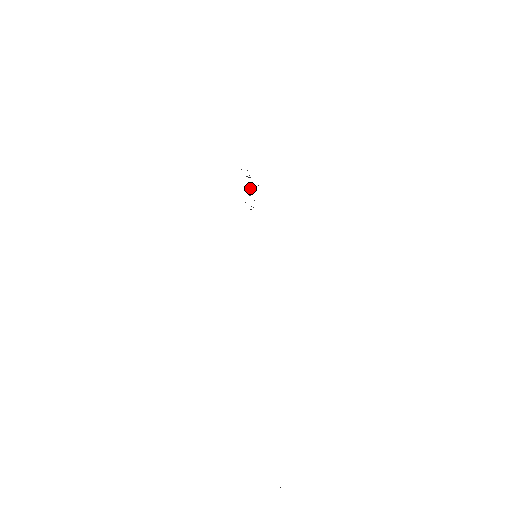
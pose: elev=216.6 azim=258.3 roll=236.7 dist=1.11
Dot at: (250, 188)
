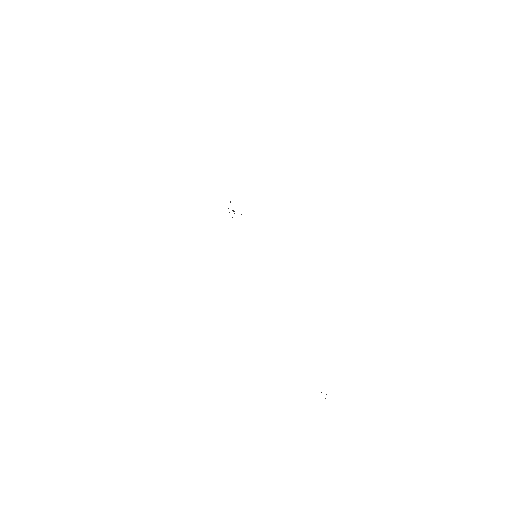
Dot at: (234, 213)
